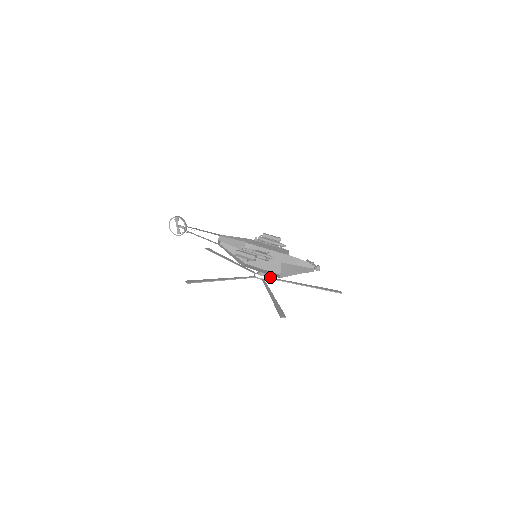
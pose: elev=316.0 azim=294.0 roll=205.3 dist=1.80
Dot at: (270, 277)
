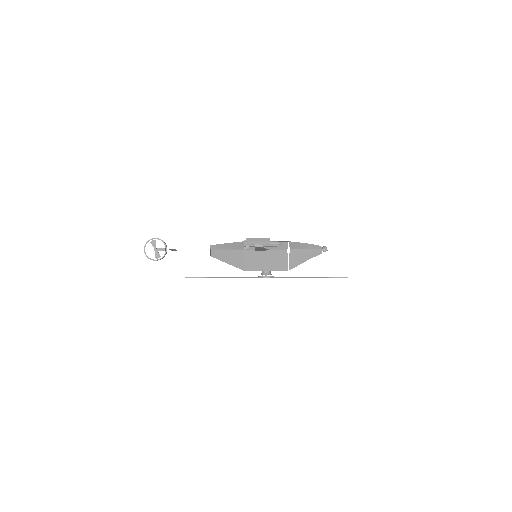
Dot at: occluded
